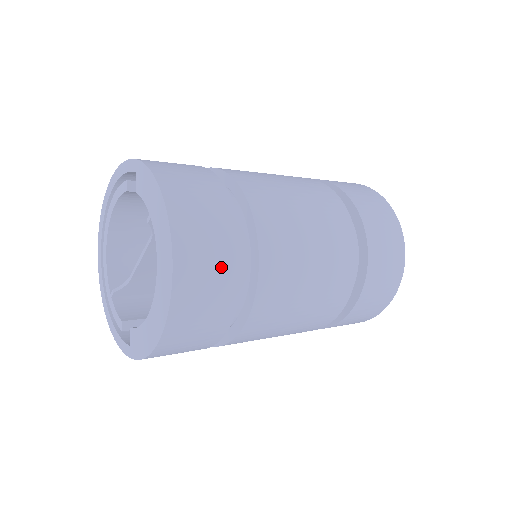
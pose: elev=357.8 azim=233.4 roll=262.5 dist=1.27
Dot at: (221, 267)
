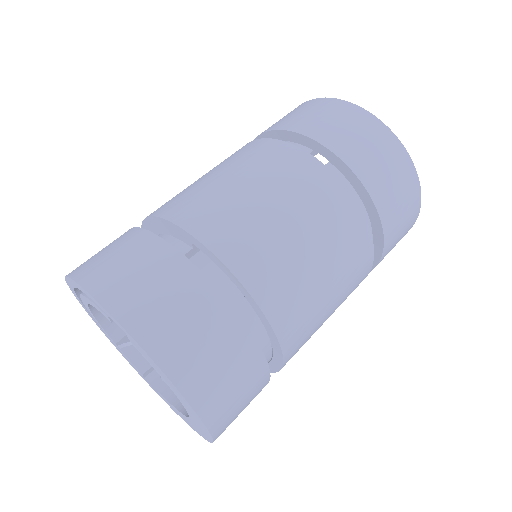
Dot at: (251, 396)
